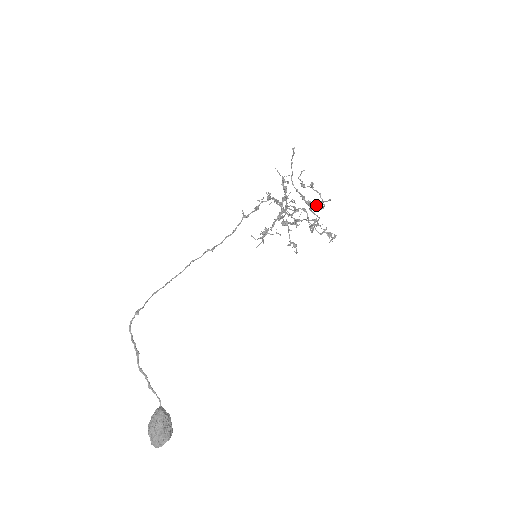
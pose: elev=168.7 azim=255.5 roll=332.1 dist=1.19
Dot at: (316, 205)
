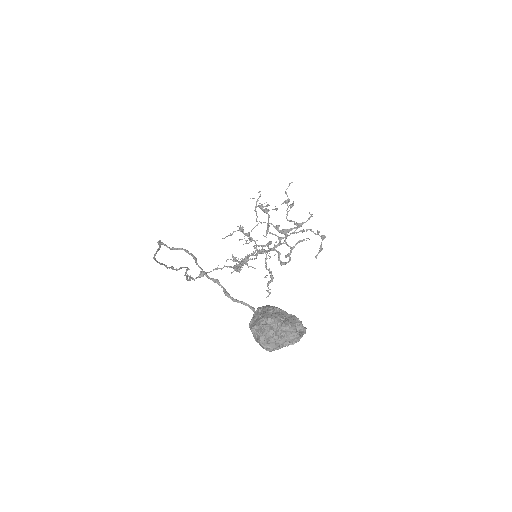
Dot at: (298, 223)
